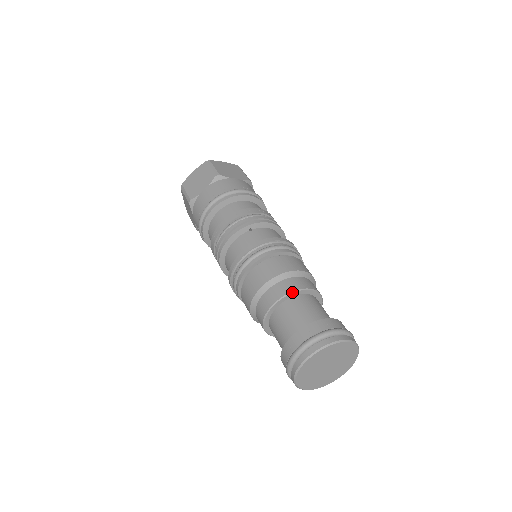
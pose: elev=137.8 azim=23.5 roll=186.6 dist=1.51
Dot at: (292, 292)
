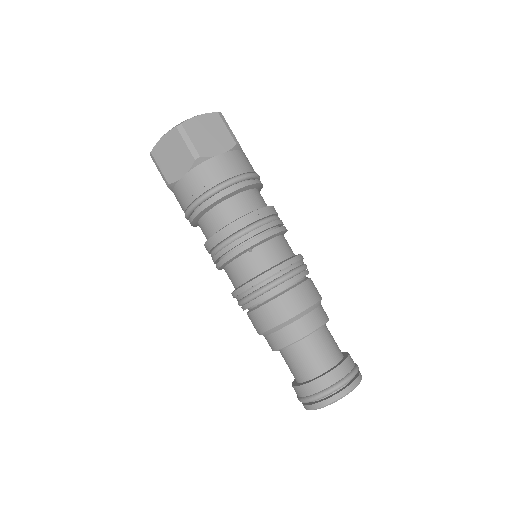
Dot at: (301, 339)
